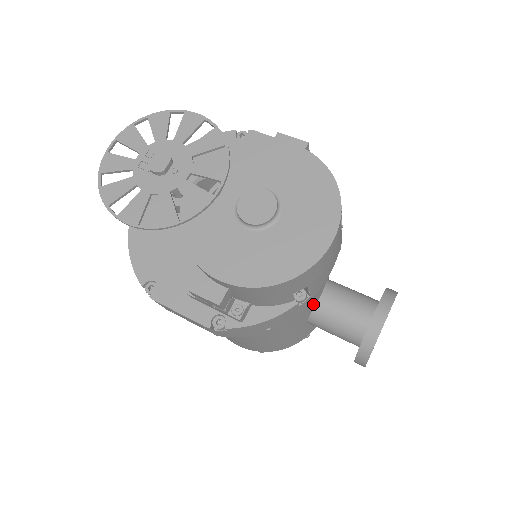
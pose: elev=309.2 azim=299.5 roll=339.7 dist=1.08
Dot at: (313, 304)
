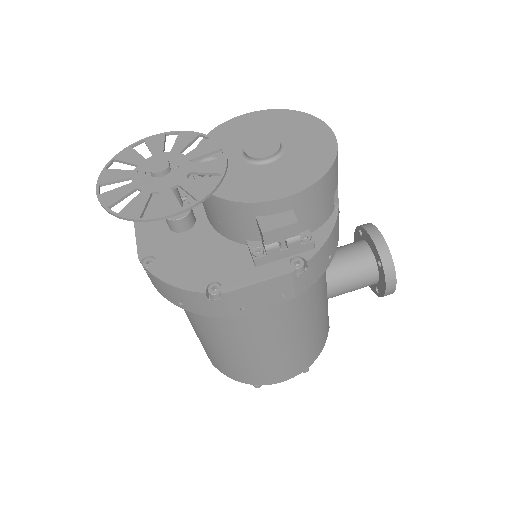
Dot at: occluded
